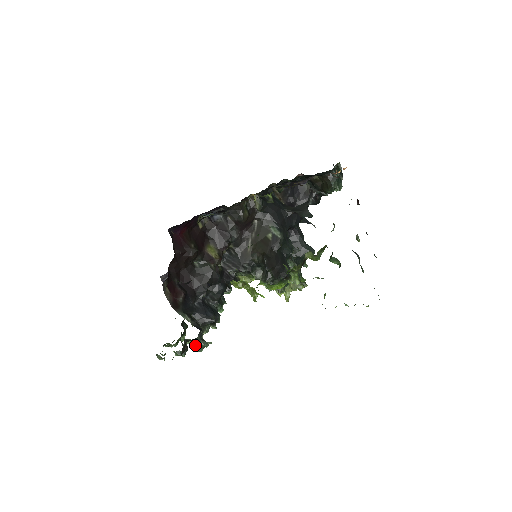
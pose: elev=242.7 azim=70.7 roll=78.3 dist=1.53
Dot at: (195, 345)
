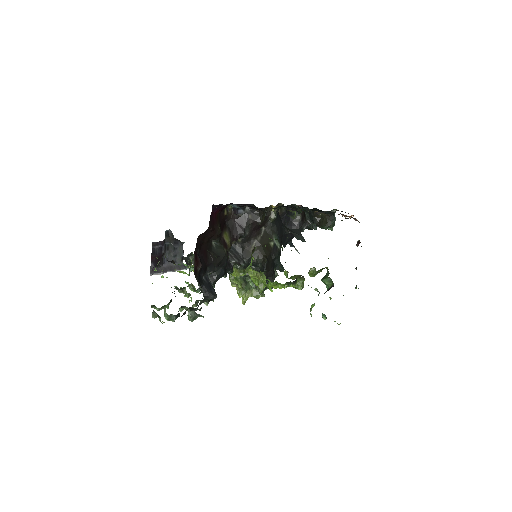
Dot at: (189, 314)
